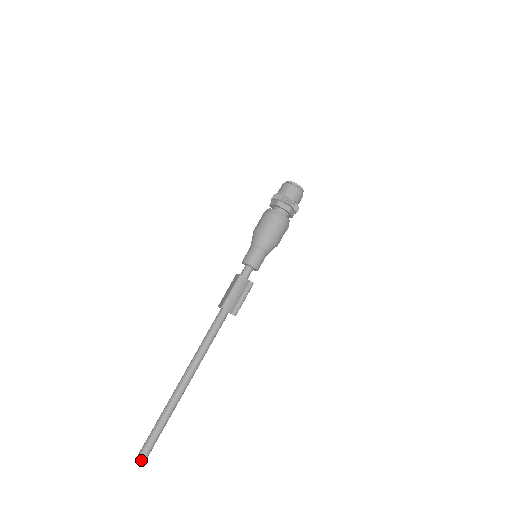
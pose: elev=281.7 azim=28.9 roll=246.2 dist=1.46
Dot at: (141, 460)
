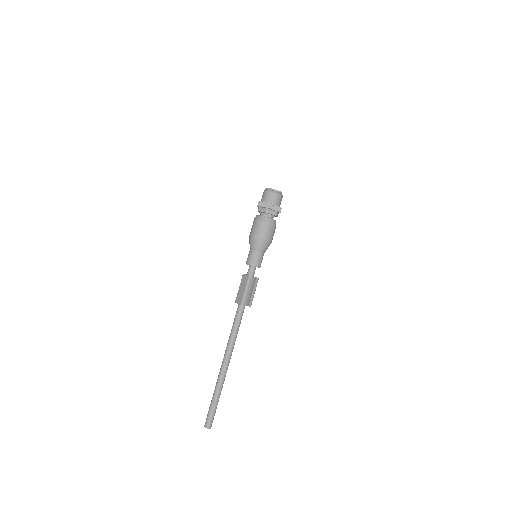
Dot at: (209, 428)
